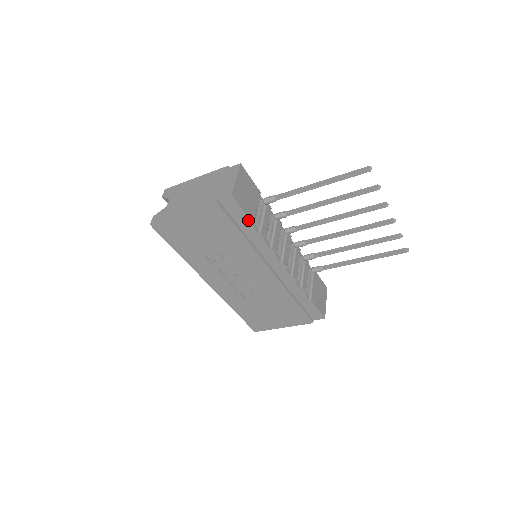
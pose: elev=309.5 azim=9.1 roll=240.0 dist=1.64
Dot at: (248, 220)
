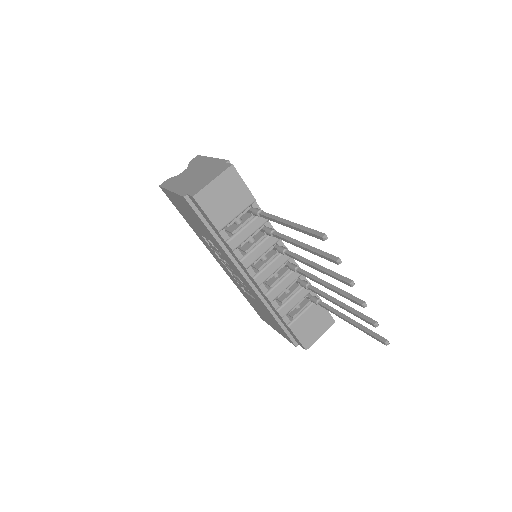
Dot at: (214, 225)
